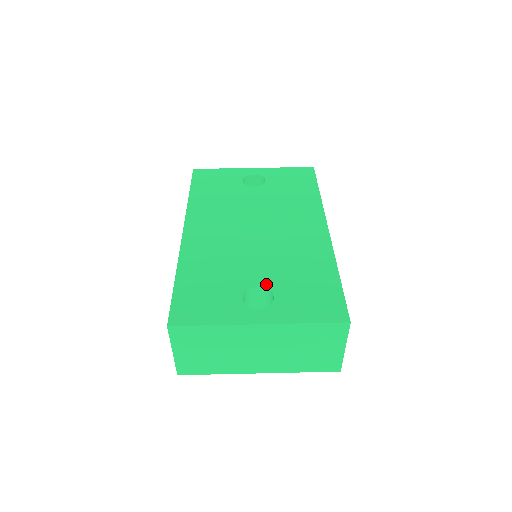
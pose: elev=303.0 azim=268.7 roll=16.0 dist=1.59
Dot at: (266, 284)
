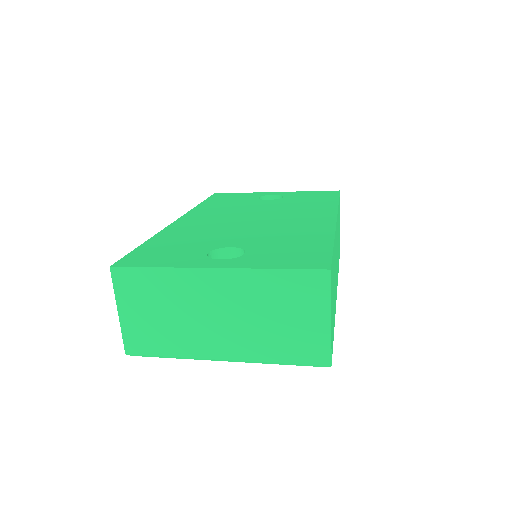
Dot at: (241, 246)
